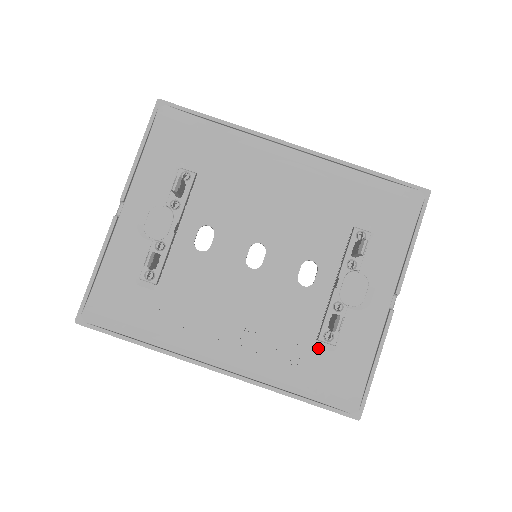
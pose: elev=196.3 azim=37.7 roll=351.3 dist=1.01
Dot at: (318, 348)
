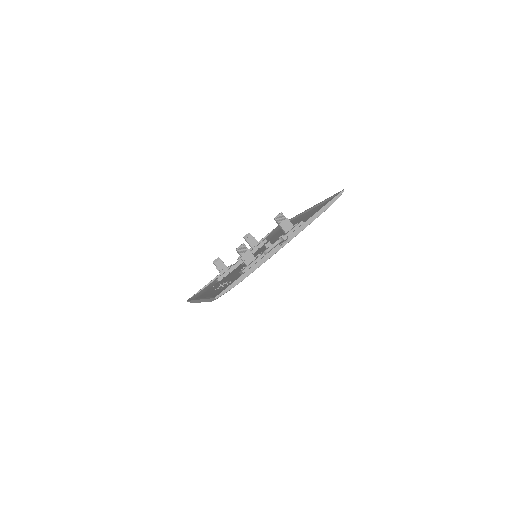
Dot at: occluded
